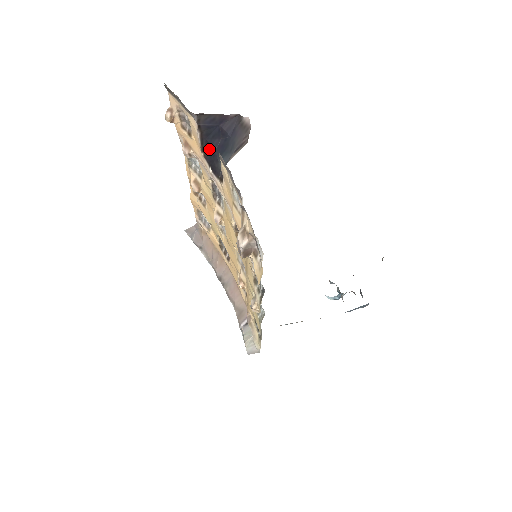
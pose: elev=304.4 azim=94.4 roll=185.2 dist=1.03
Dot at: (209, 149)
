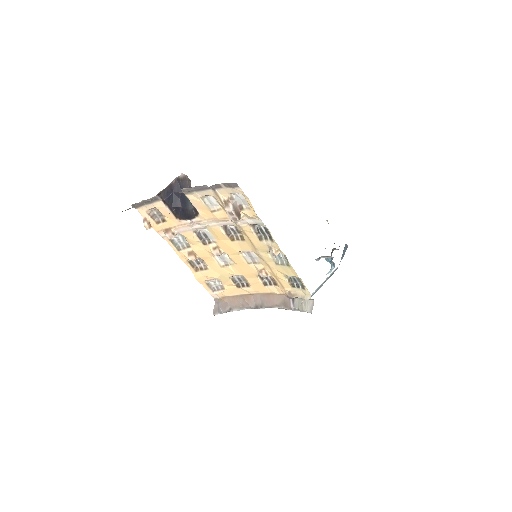
Dot at: (178, 211)
